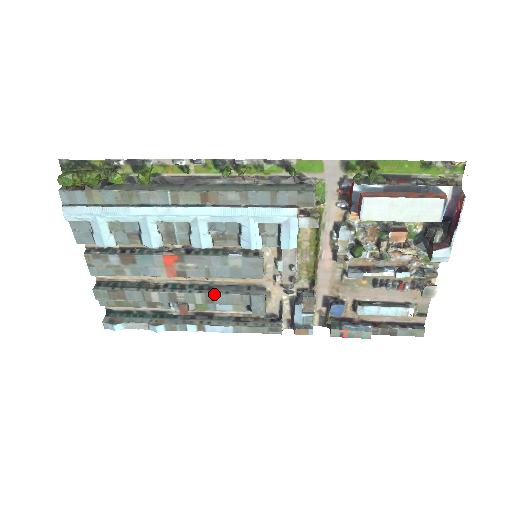
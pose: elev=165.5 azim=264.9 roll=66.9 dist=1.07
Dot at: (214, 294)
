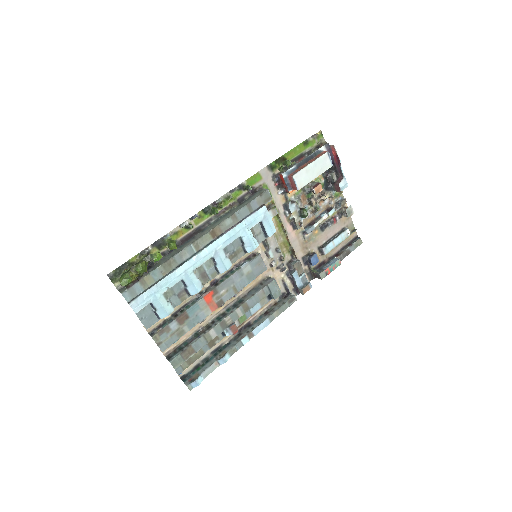
Dot at: (247, 301)
